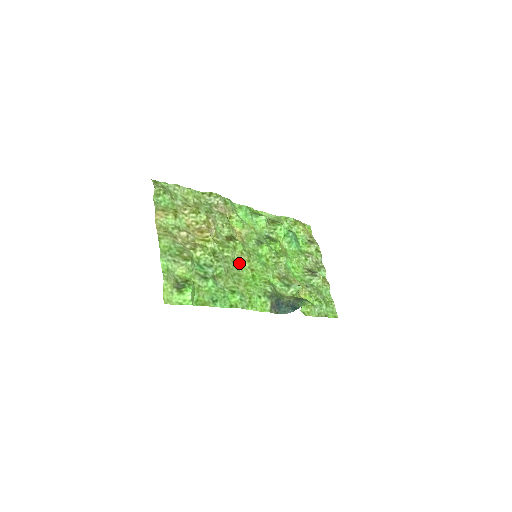
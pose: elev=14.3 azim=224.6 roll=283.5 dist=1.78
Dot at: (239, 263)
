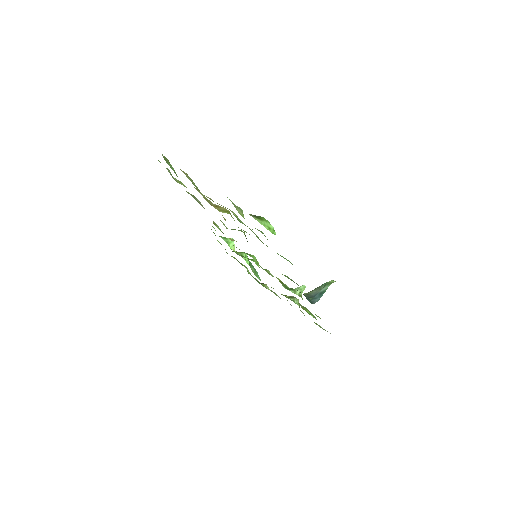
Dot at: occluded
